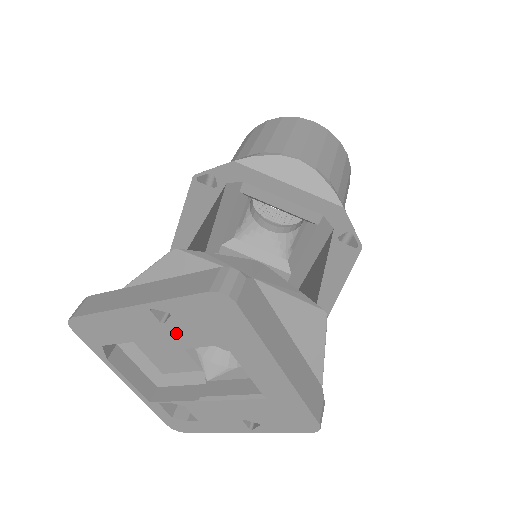
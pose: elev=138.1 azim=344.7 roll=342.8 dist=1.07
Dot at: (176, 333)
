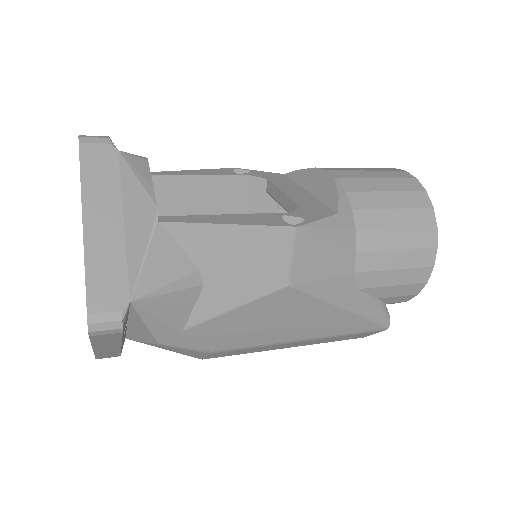
Dot at: occluded
